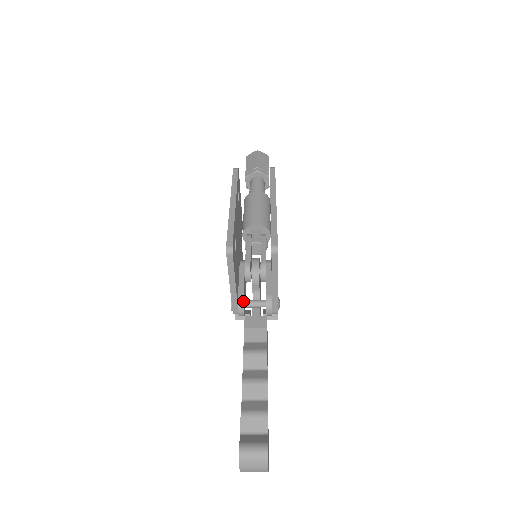
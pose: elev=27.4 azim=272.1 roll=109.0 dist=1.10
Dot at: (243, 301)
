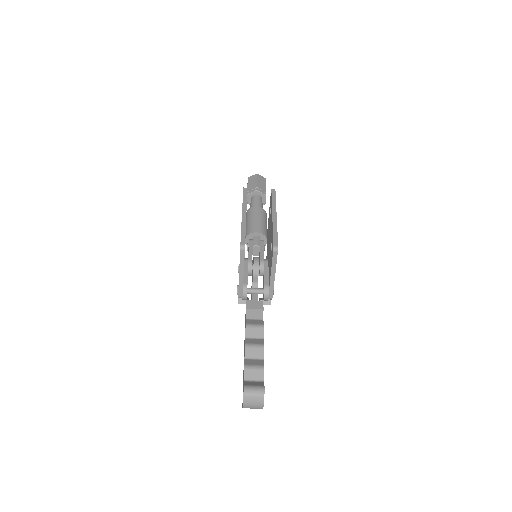
Dot at: occluded
